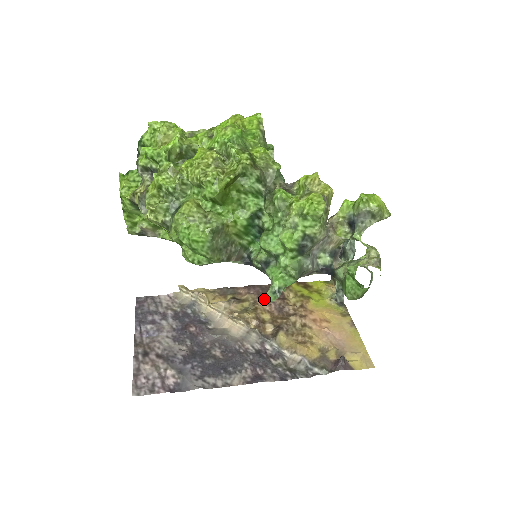
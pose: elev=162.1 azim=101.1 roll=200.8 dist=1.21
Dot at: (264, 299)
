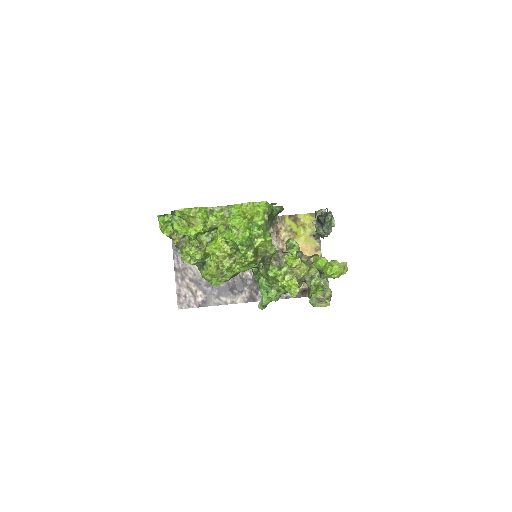
Dot at: occluded
